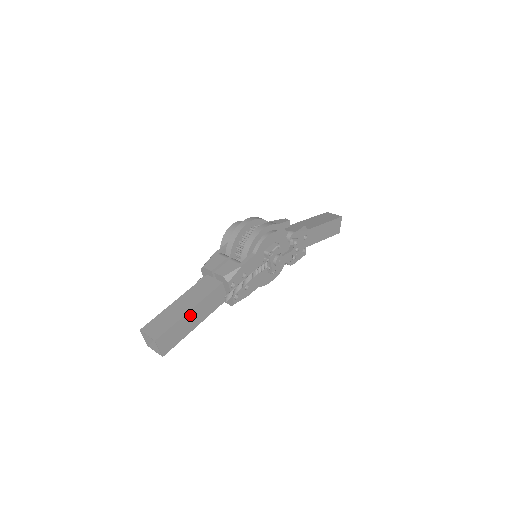
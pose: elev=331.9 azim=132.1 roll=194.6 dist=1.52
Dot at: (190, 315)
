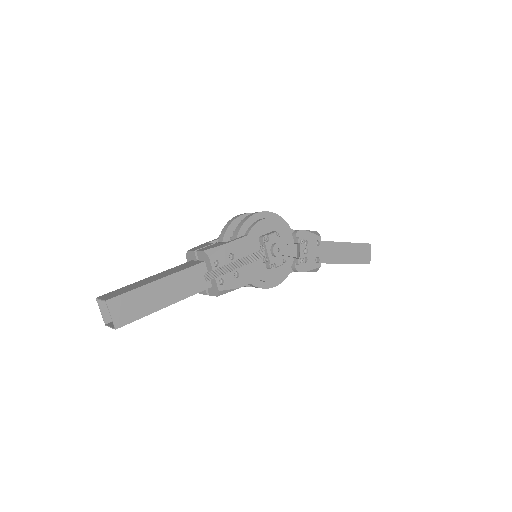
Dot at: (158, 286)
